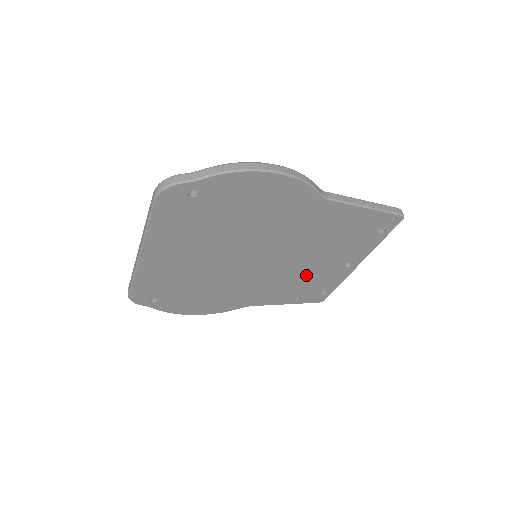
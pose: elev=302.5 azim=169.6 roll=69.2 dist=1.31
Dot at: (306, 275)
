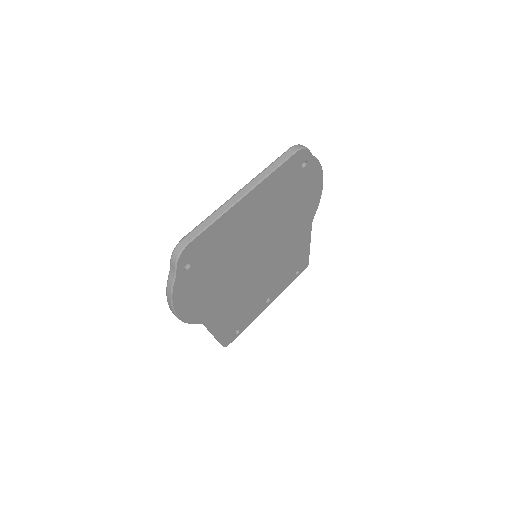
Dot at: (252, 299)
